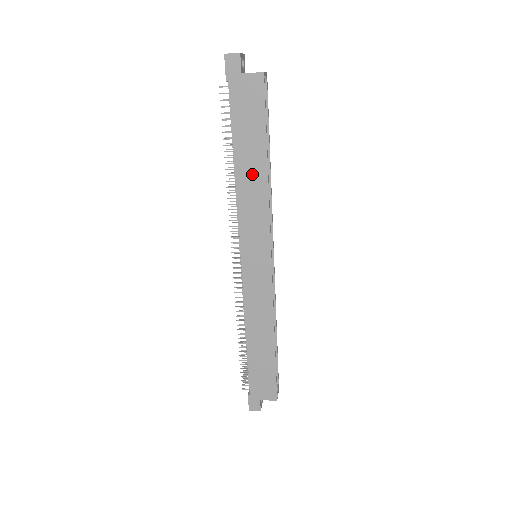
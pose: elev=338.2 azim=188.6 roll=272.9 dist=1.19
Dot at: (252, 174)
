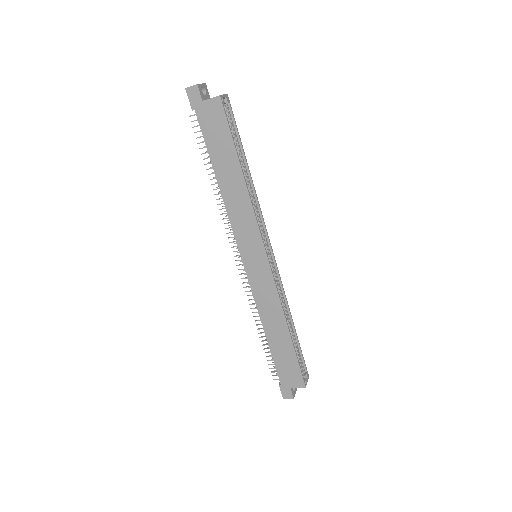
Dot at: (232, 184)
